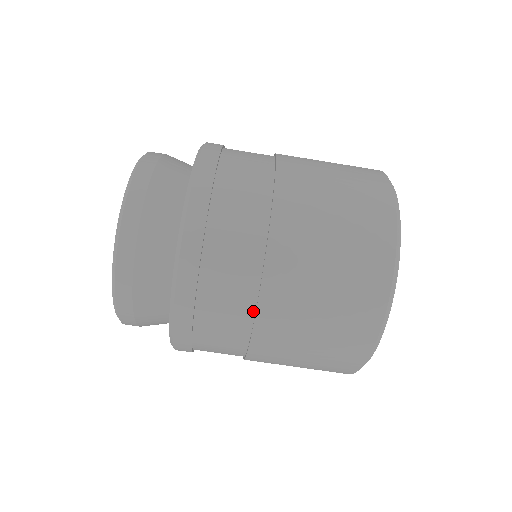
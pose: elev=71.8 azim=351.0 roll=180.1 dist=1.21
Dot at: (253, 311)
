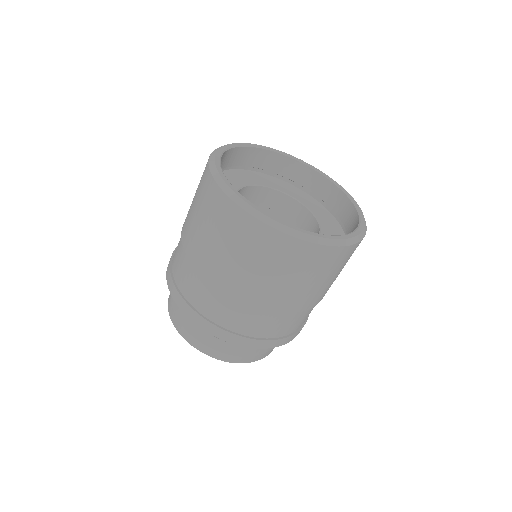
Dot at: (207, 279)
